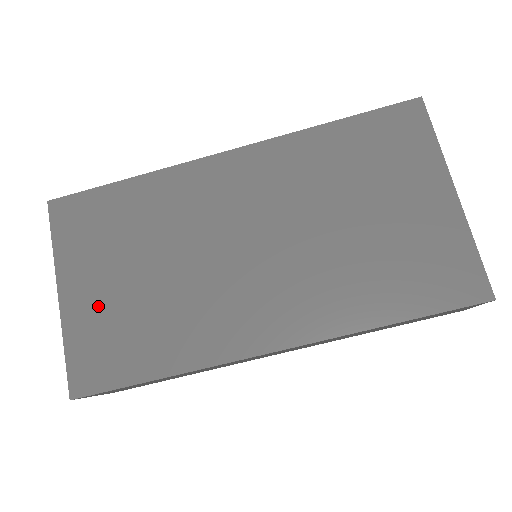
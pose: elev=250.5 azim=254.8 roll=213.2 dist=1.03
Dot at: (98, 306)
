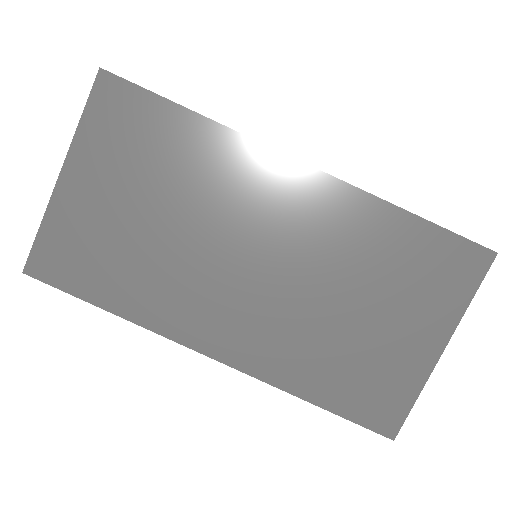
Dot at: (91, 213)
